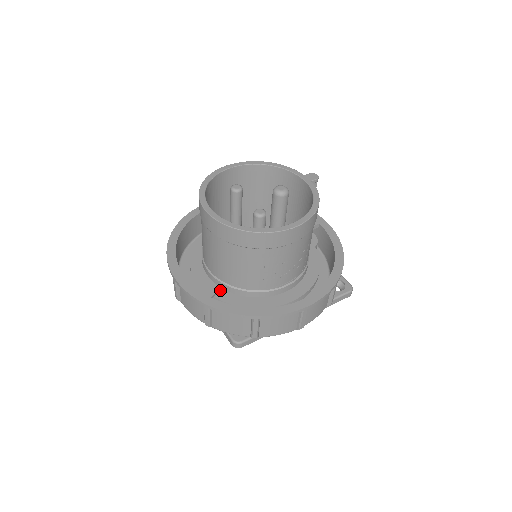
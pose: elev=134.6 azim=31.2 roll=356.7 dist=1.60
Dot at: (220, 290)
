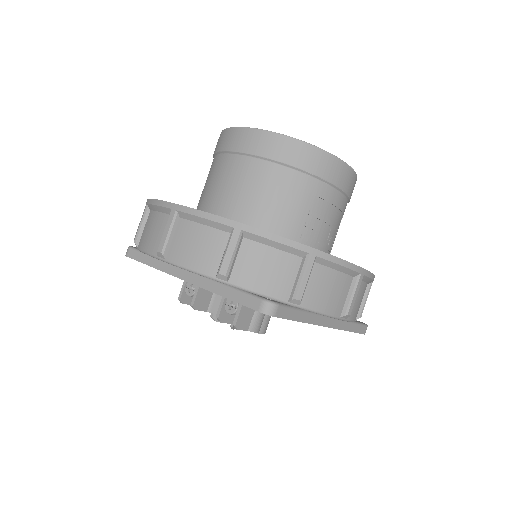
Dot at: occluded
